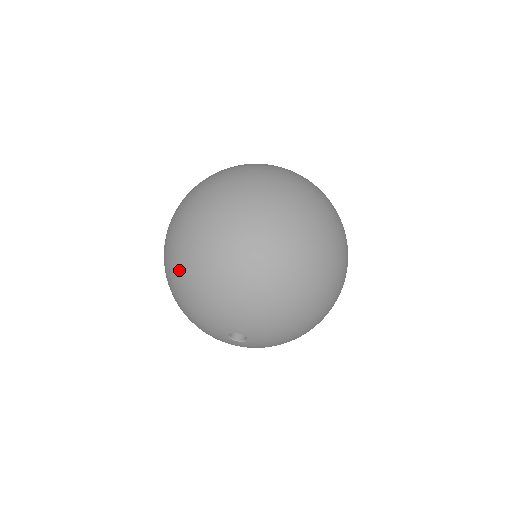
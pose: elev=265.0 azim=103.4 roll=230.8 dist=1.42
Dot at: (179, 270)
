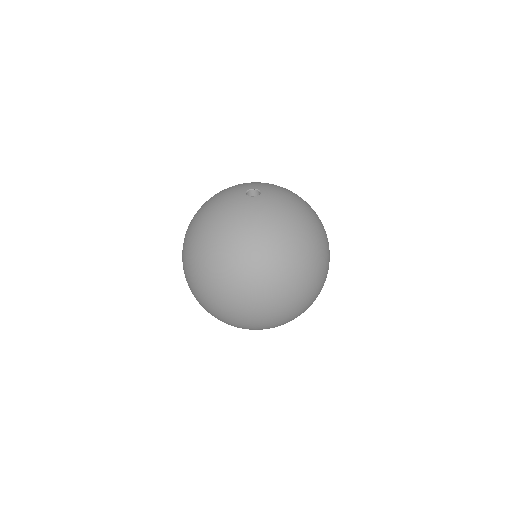
Dot at: occluded
